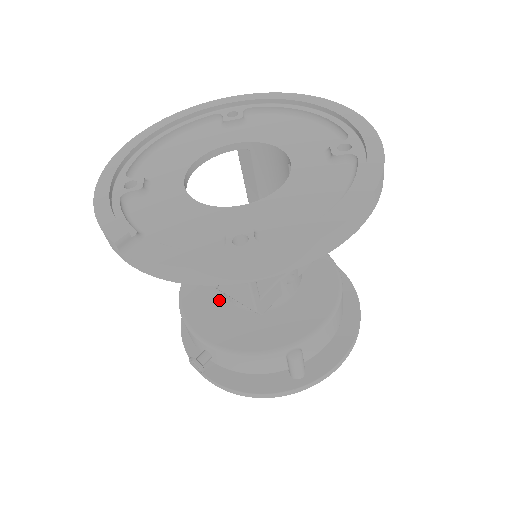
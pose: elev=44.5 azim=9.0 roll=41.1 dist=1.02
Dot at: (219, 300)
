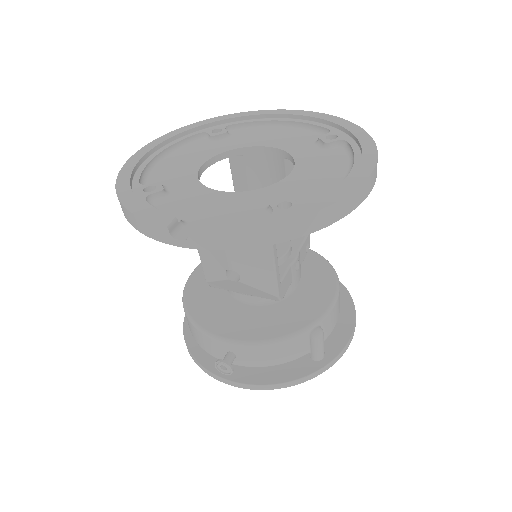
Dot at: (229, 304)
